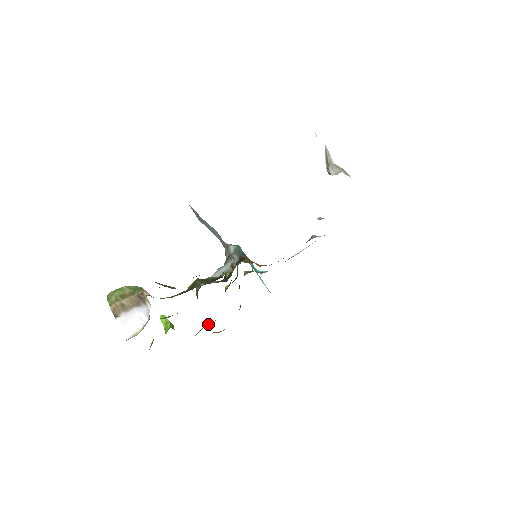
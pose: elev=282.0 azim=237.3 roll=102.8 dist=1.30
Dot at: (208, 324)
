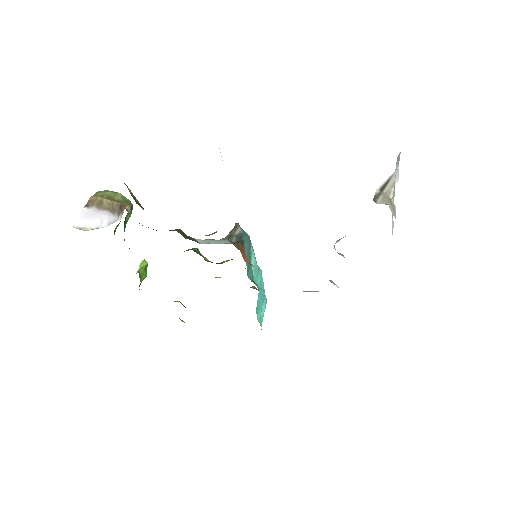
Dot at: (177, 301)
